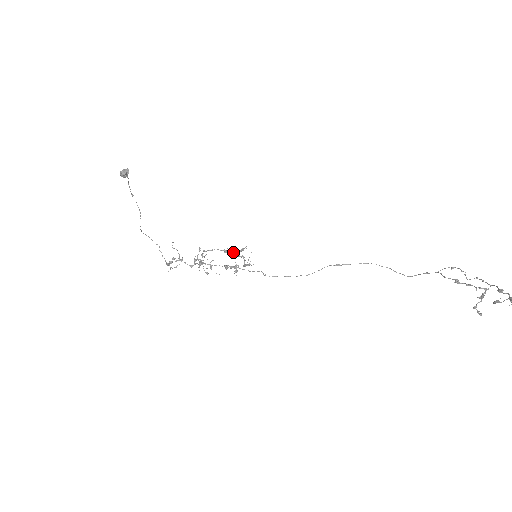
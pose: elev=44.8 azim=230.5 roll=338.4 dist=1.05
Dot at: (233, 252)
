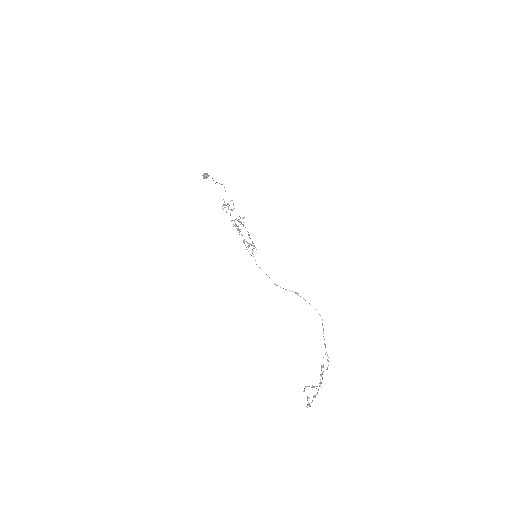
Dot at: occluded
